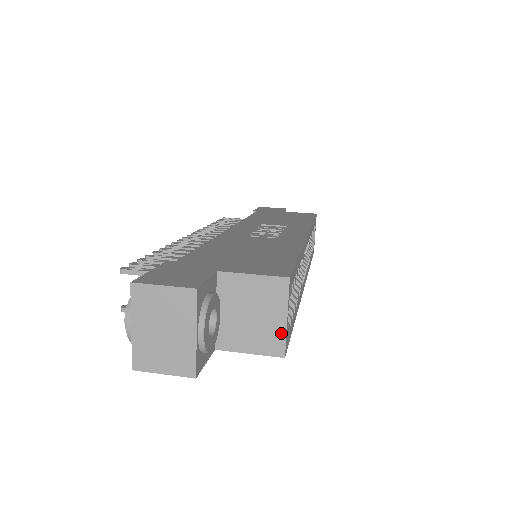
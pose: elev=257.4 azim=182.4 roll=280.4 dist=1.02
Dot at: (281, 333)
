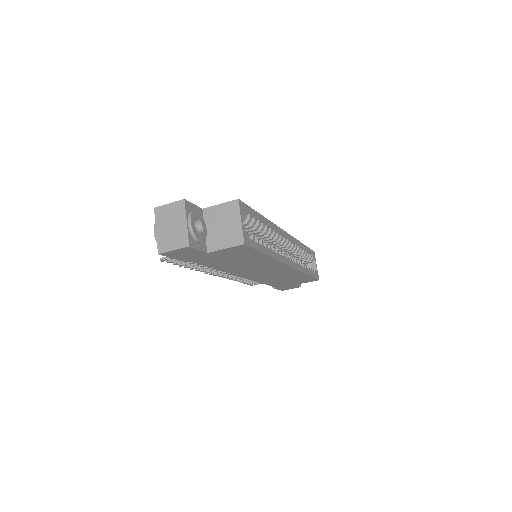
Dot at: (240, 230)
